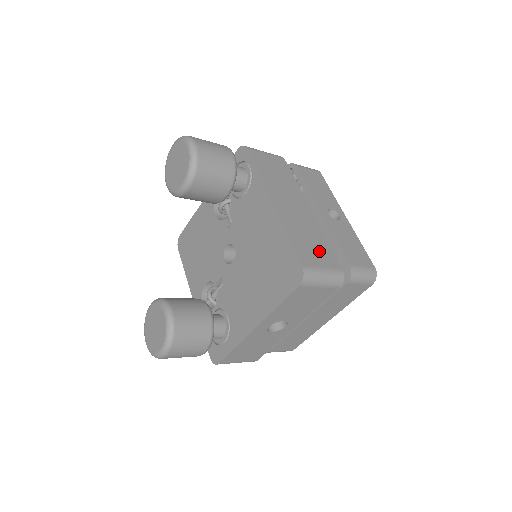
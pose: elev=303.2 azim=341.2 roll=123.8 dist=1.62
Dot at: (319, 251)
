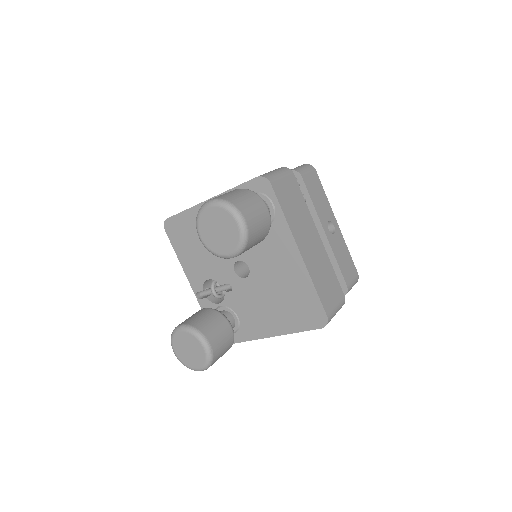
Dot at: (332, 288)
